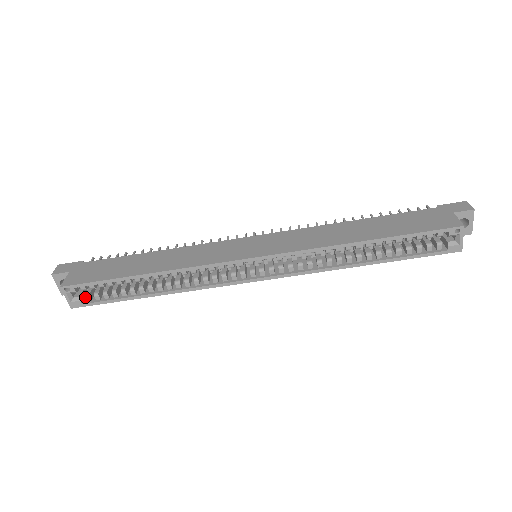
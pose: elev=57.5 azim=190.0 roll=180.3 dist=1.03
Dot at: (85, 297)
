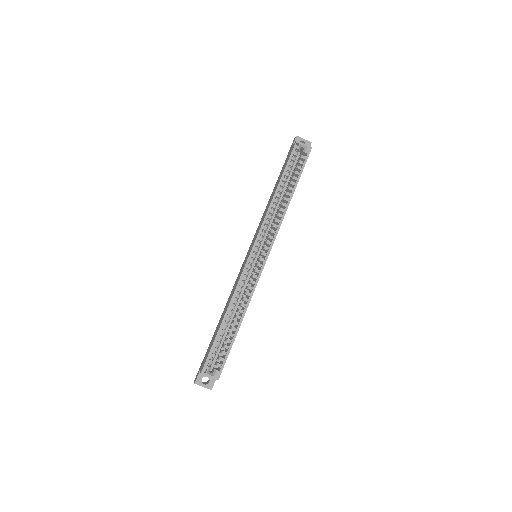
Dot at: occluded
